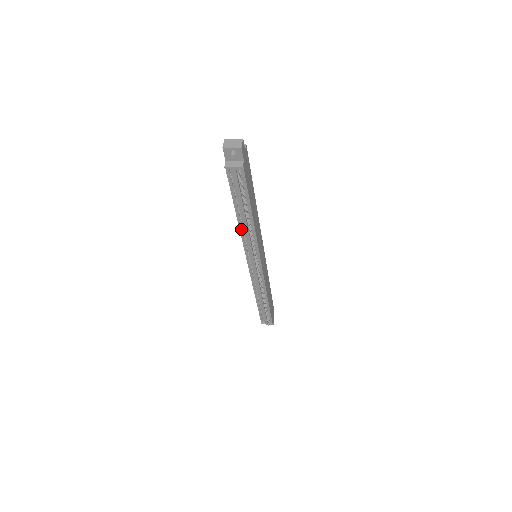
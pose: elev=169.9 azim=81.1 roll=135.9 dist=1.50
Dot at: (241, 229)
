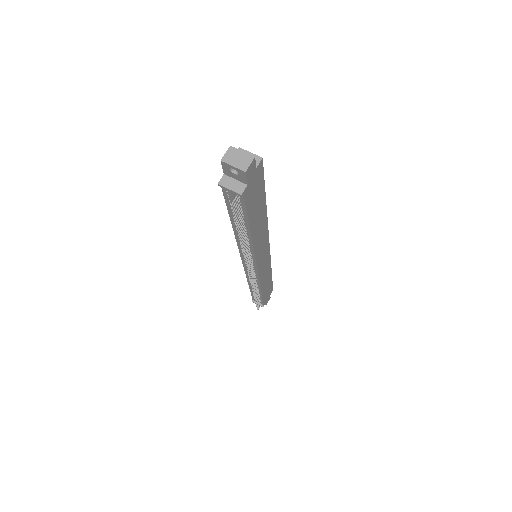
Dot at: (237, 237)
